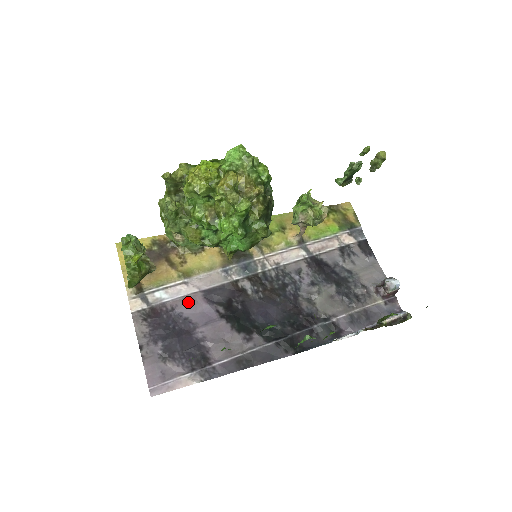
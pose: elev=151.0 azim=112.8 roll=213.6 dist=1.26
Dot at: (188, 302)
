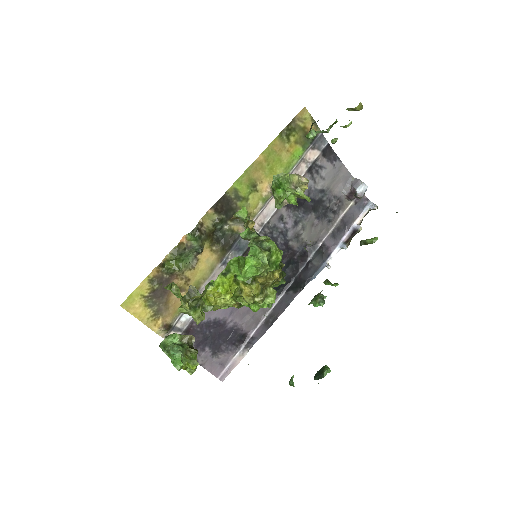
Dot at: occluded
